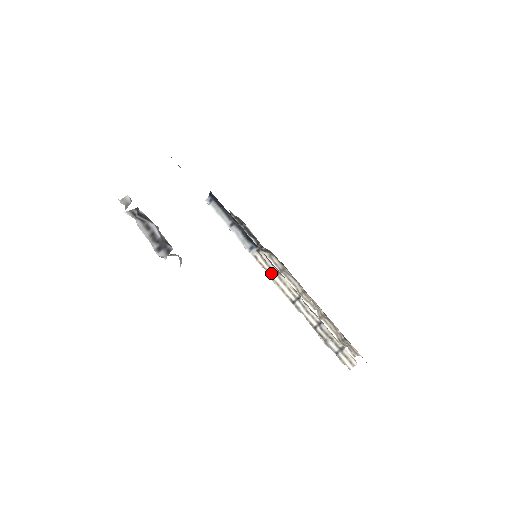
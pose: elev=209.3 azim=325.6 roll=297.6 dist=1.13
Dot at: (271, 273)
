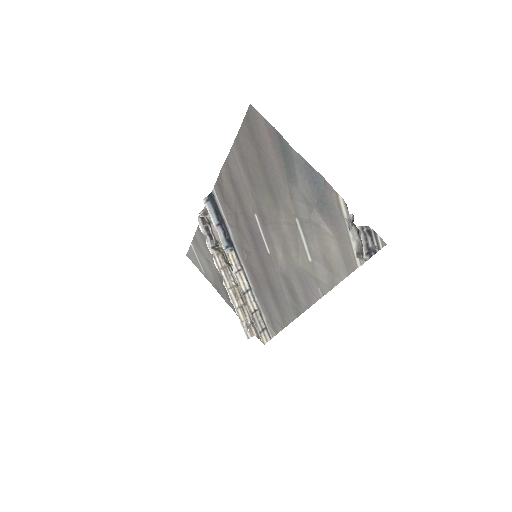
Dot at: (235, 269)
